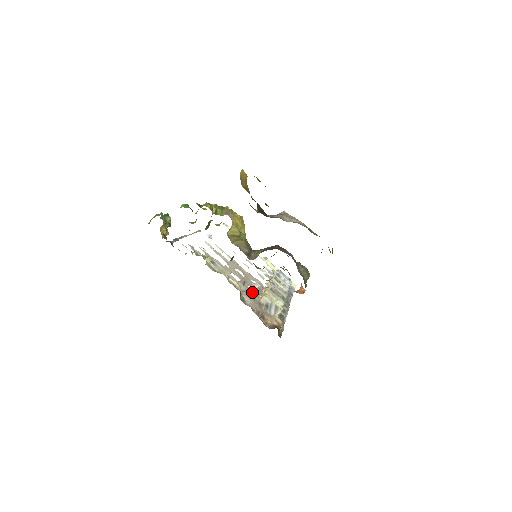
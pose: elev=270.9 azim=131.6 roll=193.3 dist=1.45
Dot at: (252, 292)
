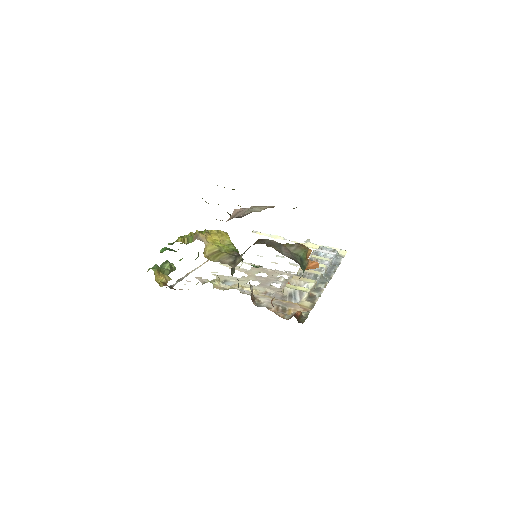
Dot at: (274, 289)
